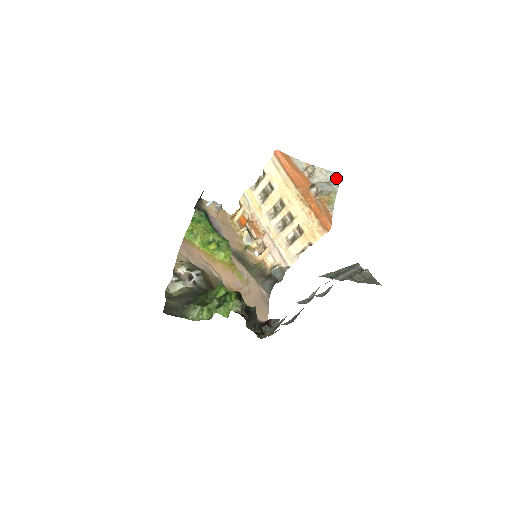
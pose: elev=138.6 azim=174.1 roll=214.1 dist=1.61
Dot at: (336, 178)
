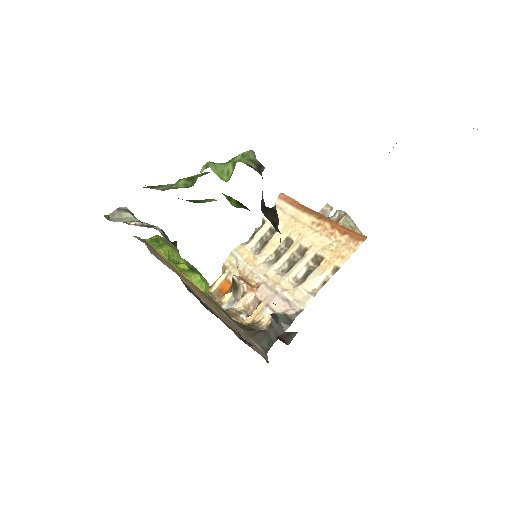
Dot at: occluded
